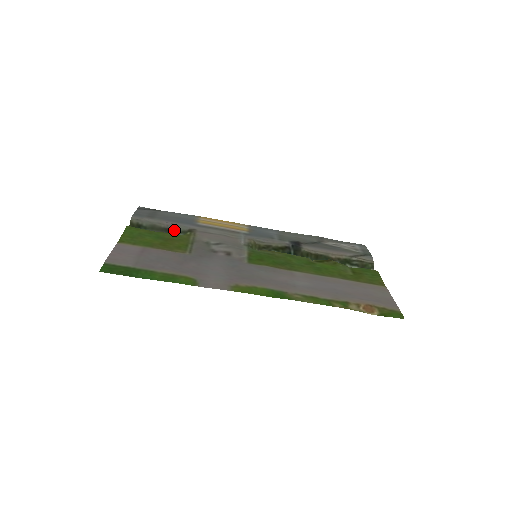
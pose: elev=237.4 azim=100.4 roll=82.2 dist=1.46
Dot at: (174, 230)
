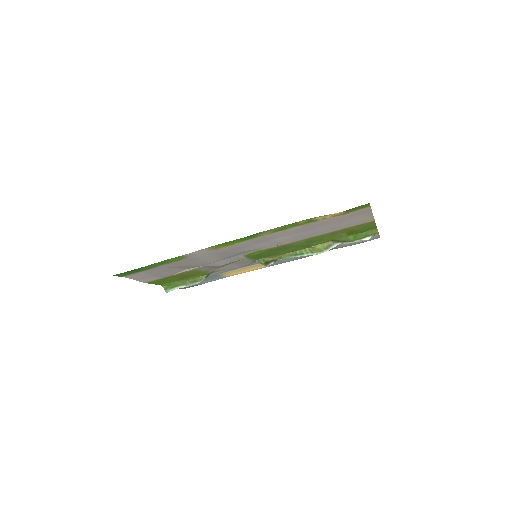
Dot at: occluded
